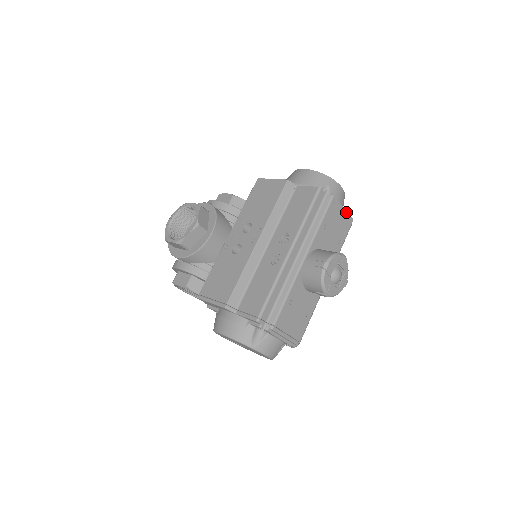
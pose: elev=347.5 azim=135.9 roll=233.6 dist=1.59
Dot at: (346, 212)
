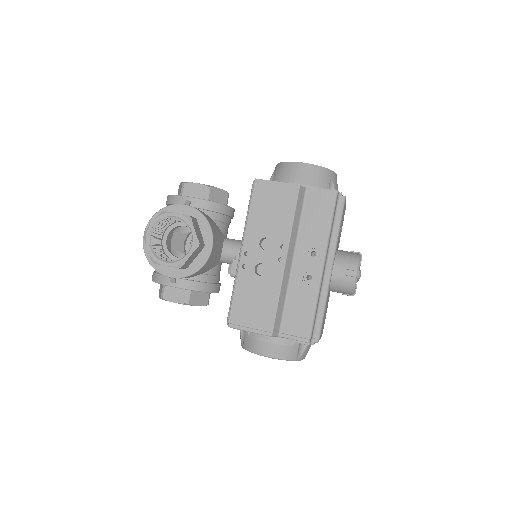
Dot at: occluded
